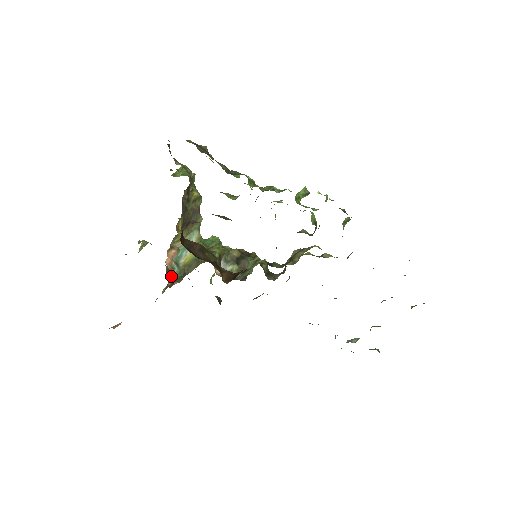
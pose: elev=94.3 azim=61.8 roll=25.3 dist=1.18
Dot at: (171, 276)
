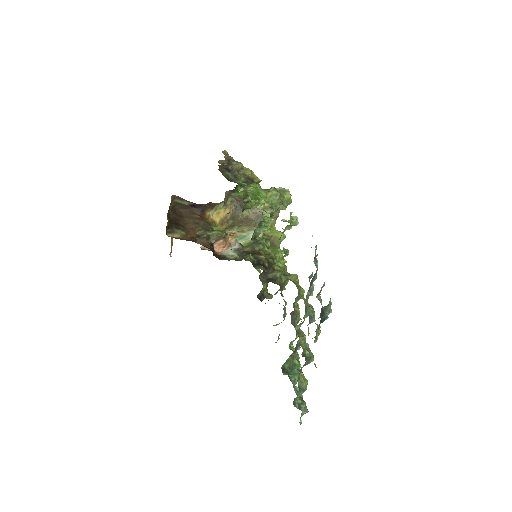
Dot at: occluded
